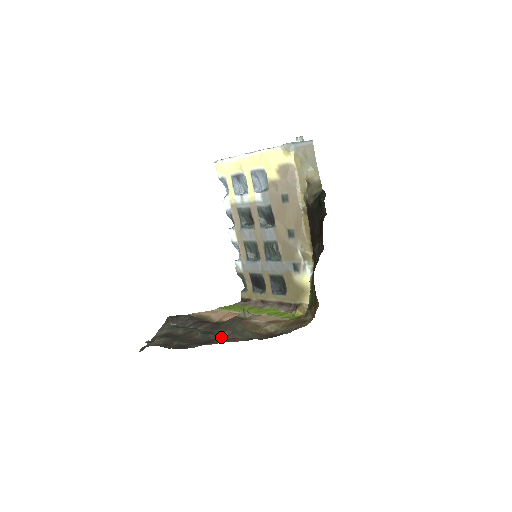
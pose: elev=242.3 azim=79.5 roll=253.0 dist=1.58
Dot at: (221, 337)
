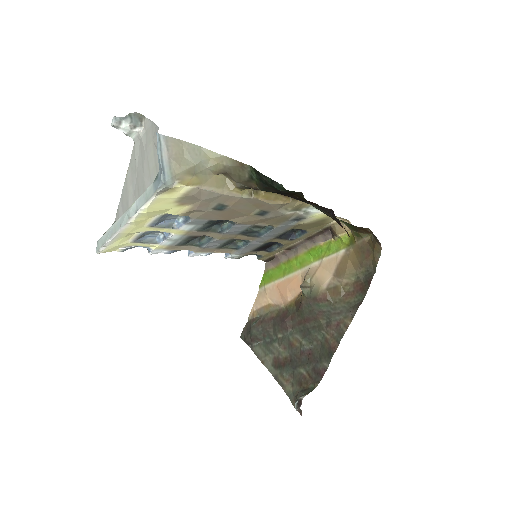
Dot at: (327, 332)
